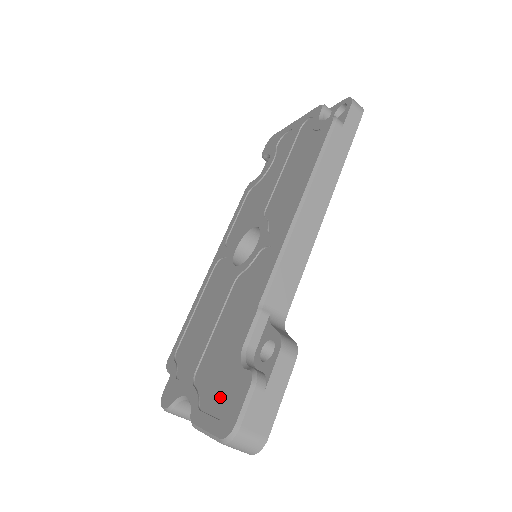
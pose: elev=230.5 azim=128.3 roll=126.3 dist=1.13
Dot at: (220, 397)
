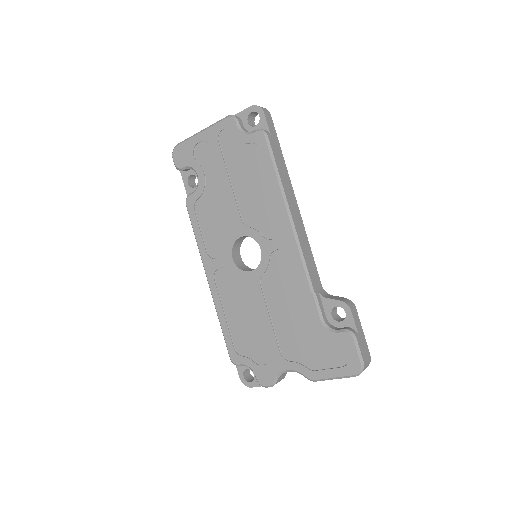
Dot at: (327, 356)
